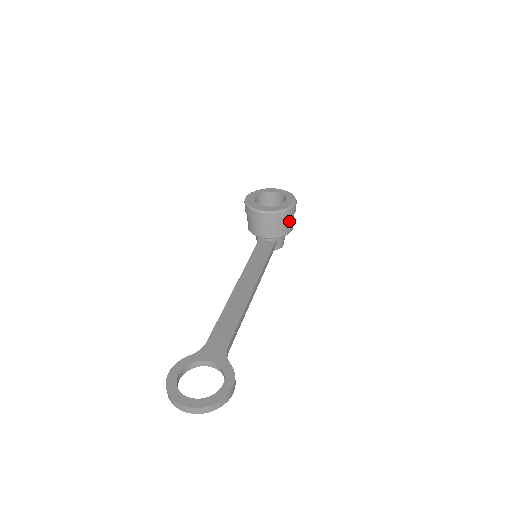
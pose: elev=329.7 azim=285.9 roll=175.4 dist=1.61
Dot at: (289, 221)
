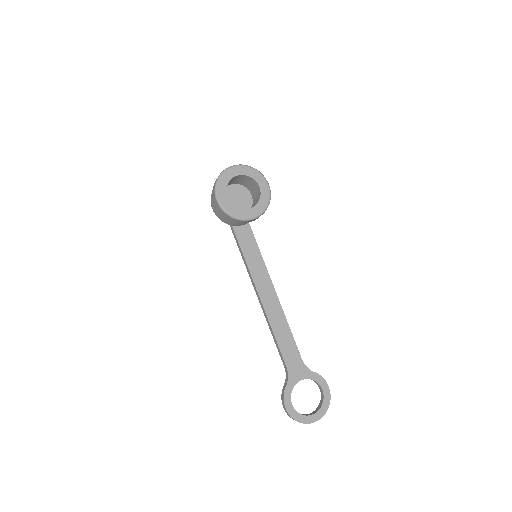
Dot at: occluded
